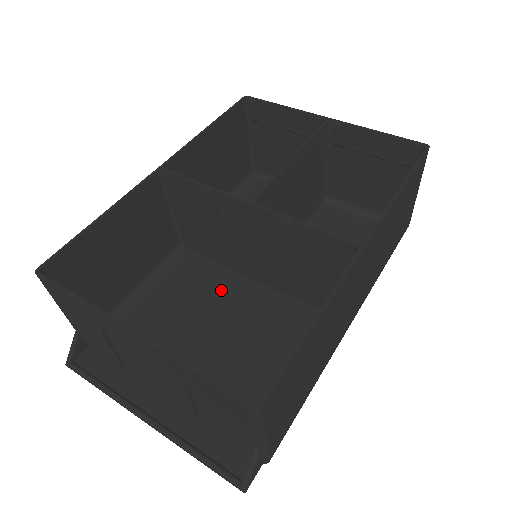
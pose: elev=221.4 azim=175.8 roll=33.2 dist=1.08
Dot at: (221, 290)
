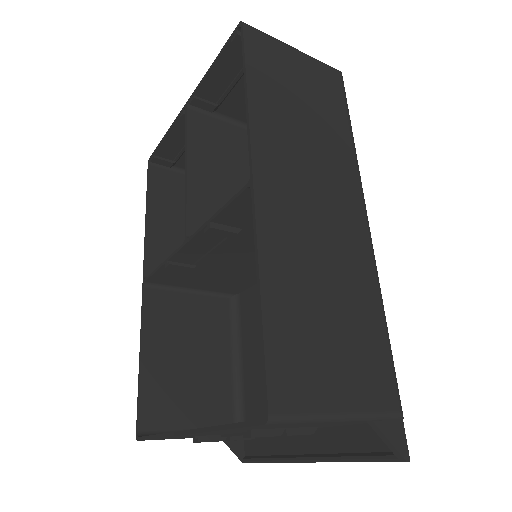
Dot at: occluded
